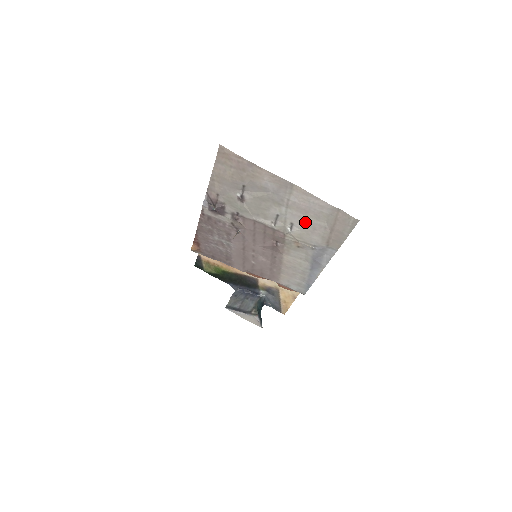
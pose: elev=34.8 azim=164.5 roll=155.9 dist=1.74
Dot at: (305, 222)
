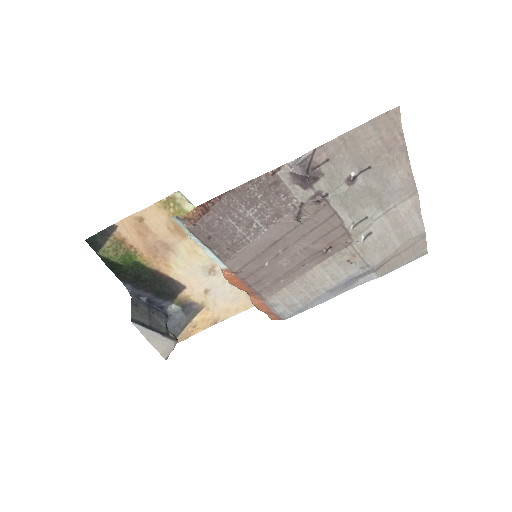
Dot at: (385, 236)
